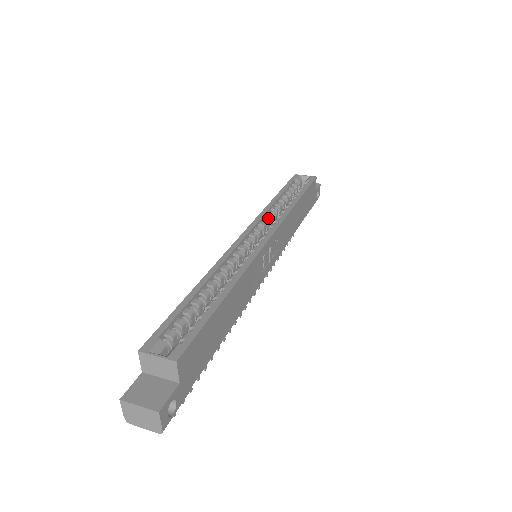
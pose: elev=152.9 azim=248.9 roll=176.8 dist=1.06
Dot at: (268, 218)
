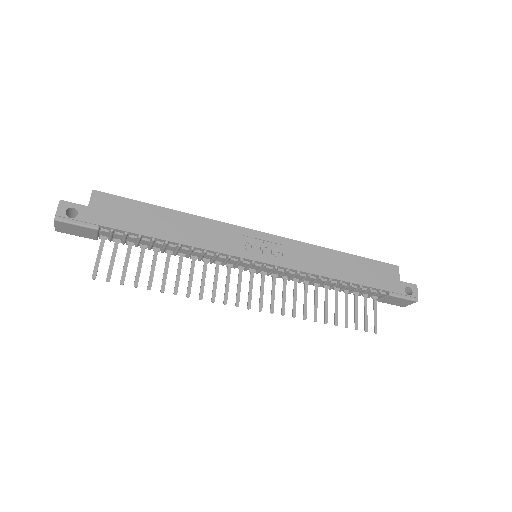
Dot at: occluded
